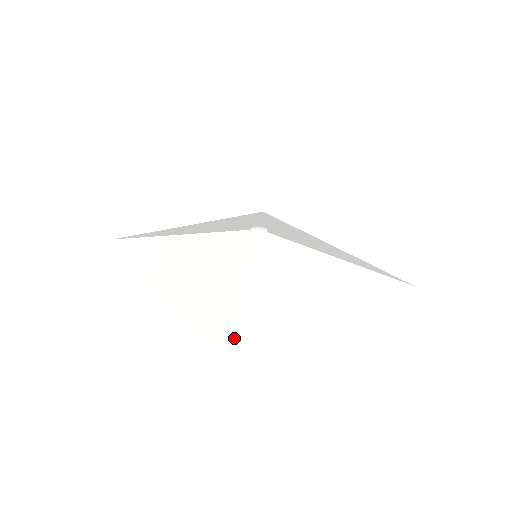
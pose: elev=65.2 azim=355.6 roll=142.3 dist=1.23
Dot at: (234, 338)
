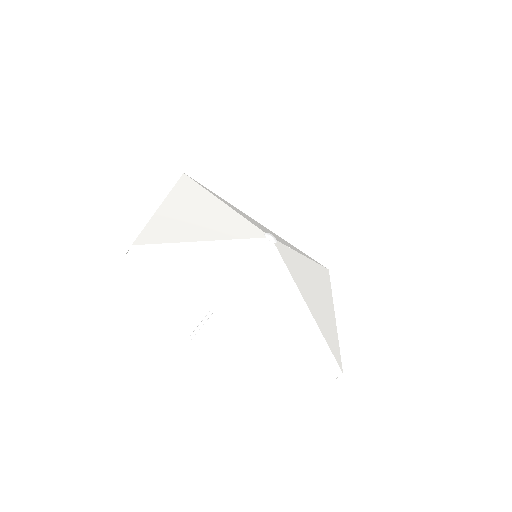
Dot at: (328, 357)
